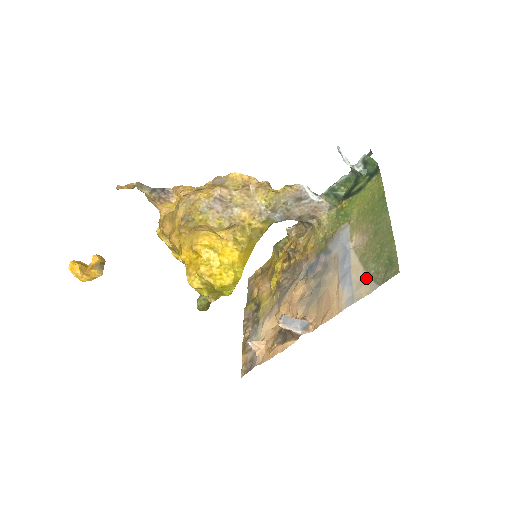
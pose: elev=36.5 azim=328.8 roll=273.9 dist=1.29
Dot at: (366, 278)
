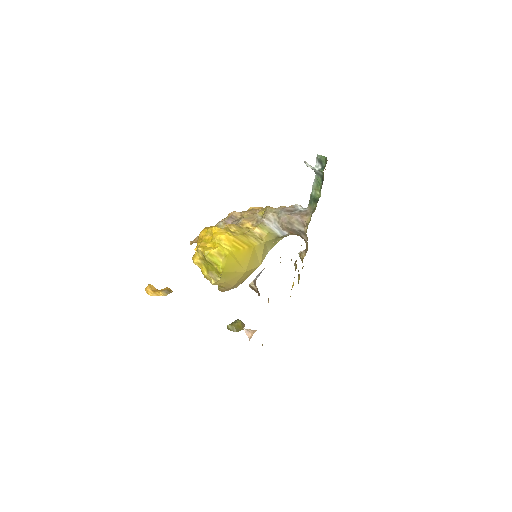
Dot at: occluded
